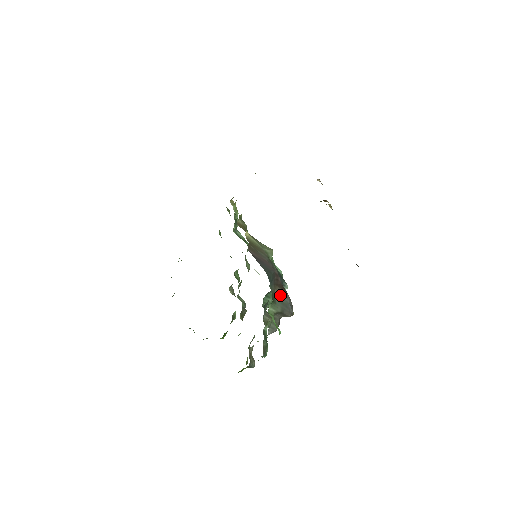
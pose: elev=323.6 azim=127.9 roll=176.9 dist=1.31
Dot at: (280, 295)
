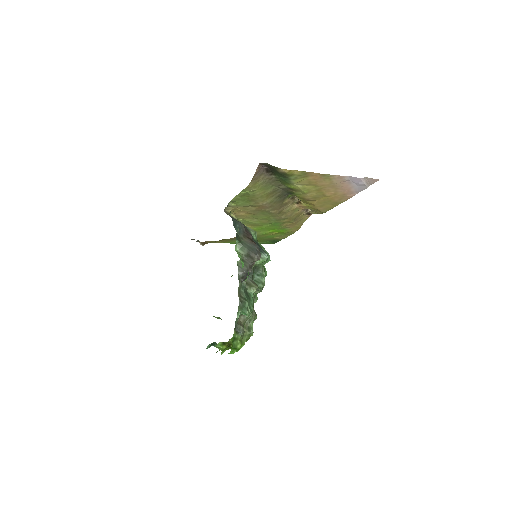
Dot at: (248, 242)
